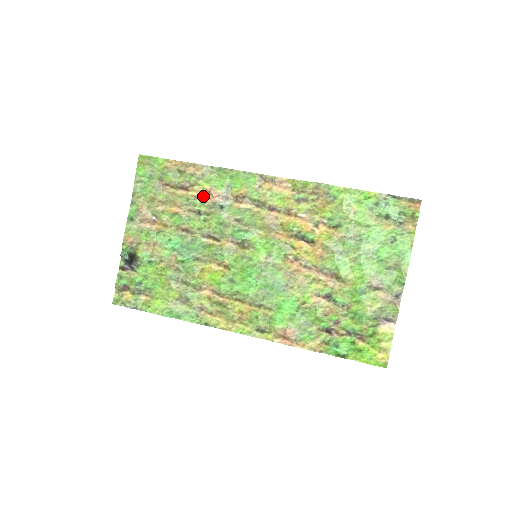
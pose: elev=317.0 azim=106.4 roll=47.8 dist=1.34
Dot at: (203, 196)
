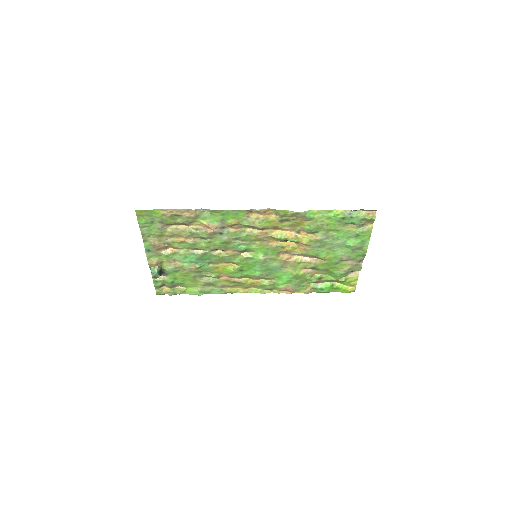
Dot at: (202, 227)
